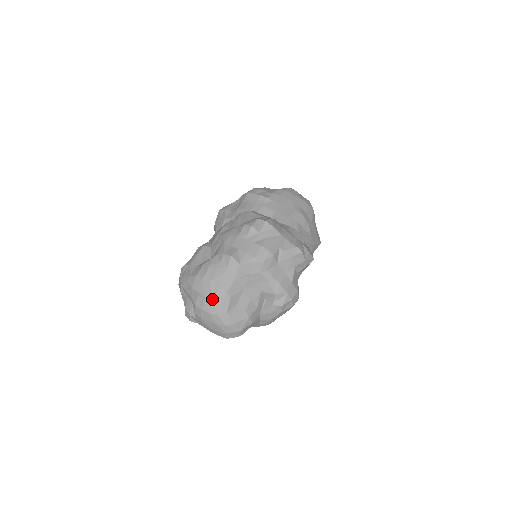
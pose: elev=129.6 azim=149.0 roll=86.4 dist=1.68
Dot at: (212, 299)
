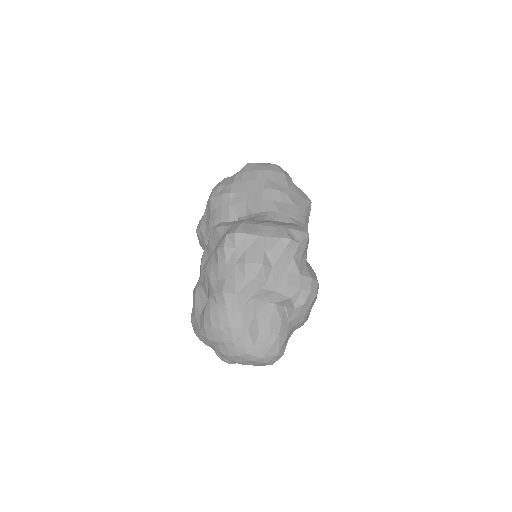
Dot at: (232, 342)
